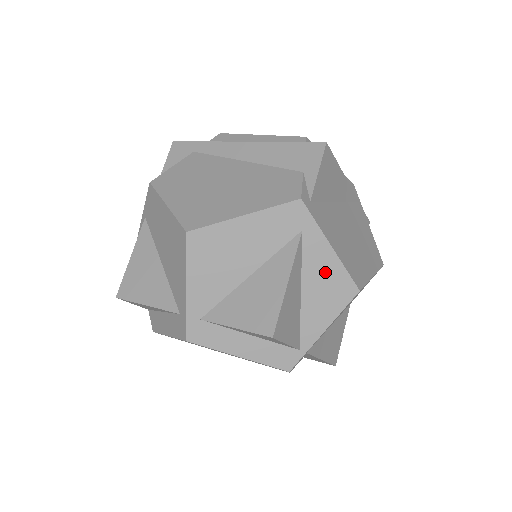
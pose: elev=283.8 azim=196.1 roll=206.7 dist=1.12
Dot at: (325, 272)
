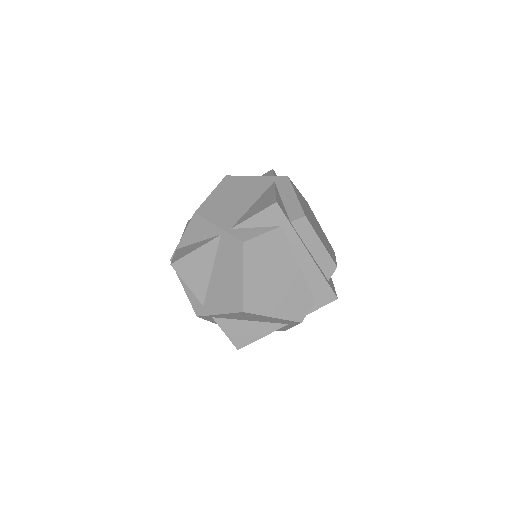
Dot at: (280, 328)
